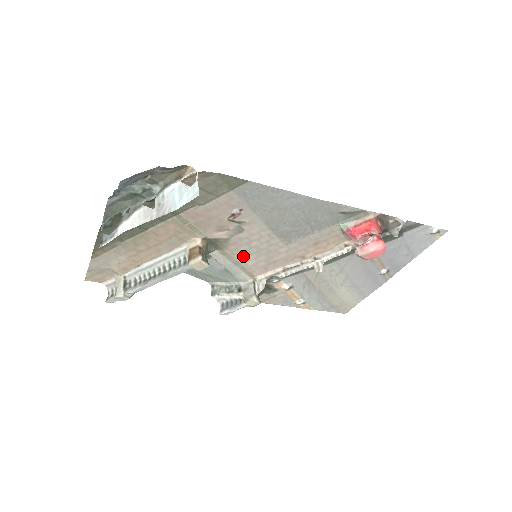
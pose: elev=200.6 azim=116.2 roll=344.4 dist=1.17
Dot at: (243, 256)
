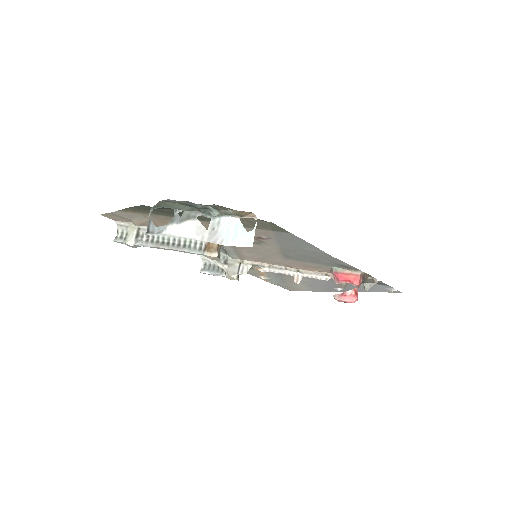
Dot at: (245, 251)
